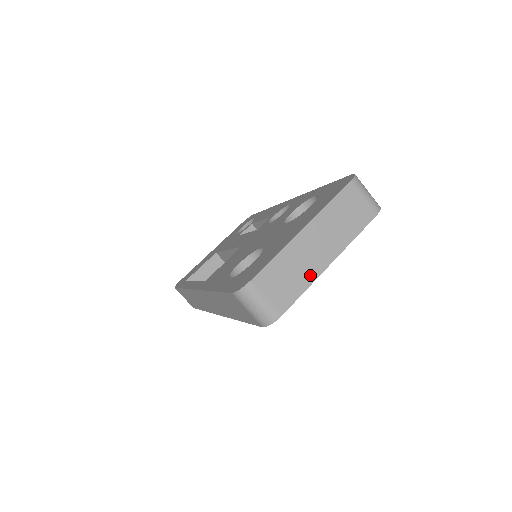
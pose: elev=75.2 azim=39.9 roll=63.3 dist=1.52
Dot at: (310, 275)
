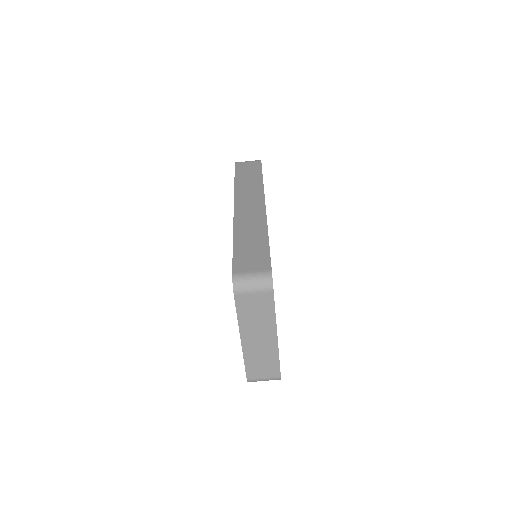
Dot at: (273, 352)
